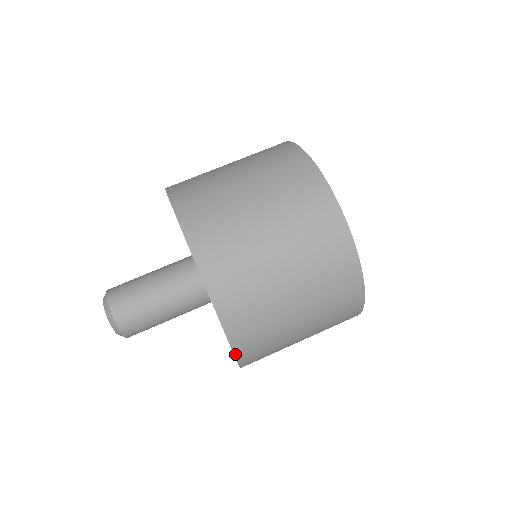
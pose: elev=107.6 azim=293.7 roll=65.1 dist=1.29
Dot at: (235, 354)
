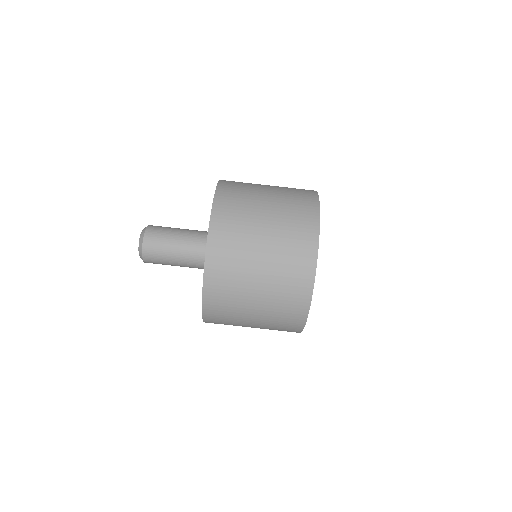
Dot at: (205, 267)
